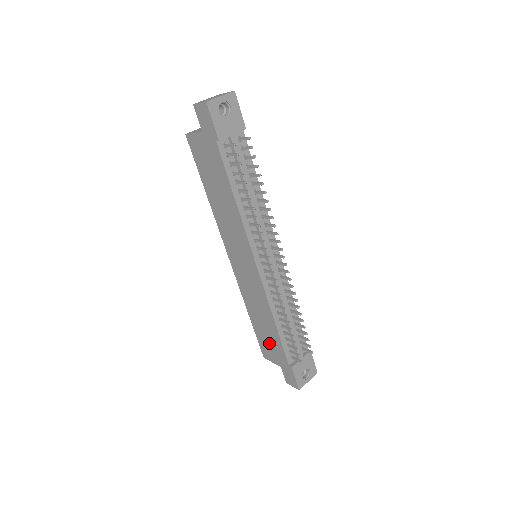
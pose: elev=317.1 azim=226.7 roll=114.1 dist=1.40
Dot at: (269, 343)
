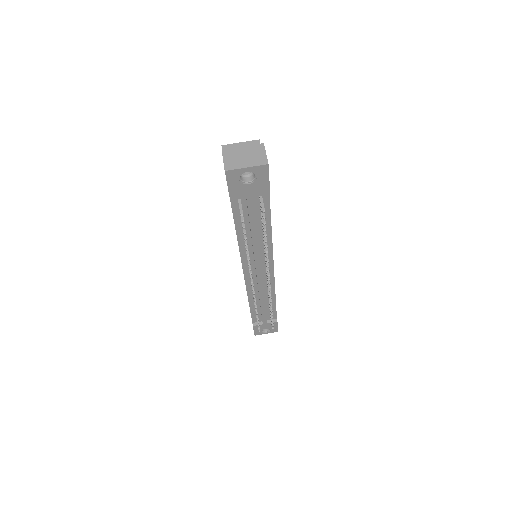
Dot at: occluded
